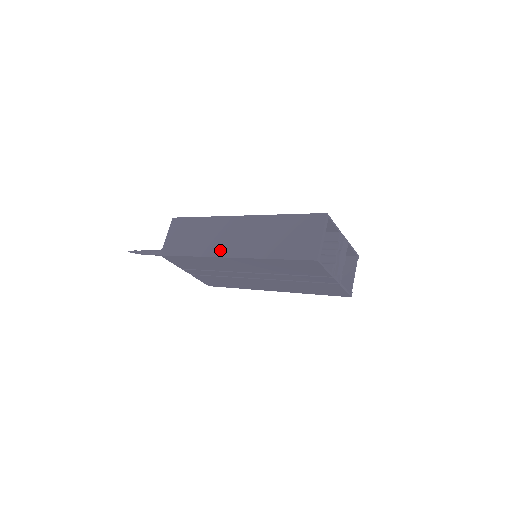
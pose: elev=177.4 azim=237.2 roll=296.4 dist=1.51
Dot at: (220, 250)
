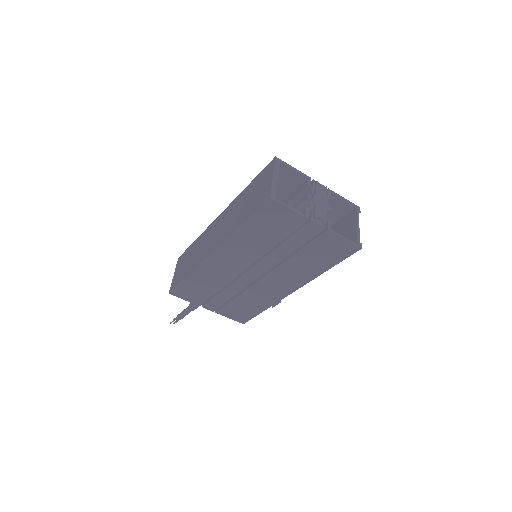
Dot at: (205, 253)
